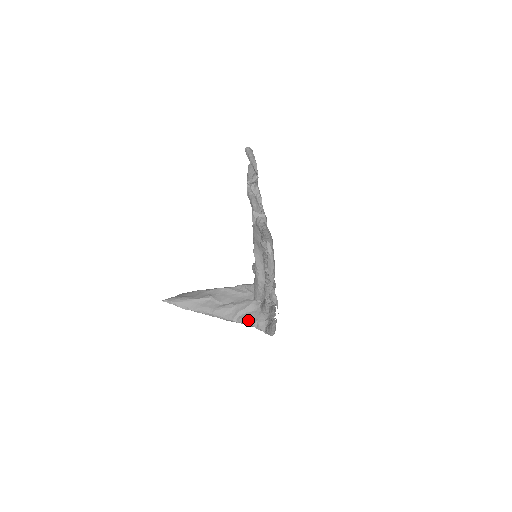
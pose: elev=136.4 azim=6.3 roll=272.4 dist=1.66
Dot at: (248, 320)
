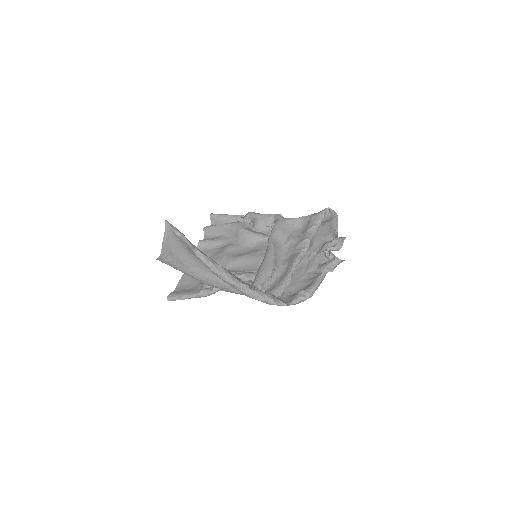
Dot at: (264, 292)
